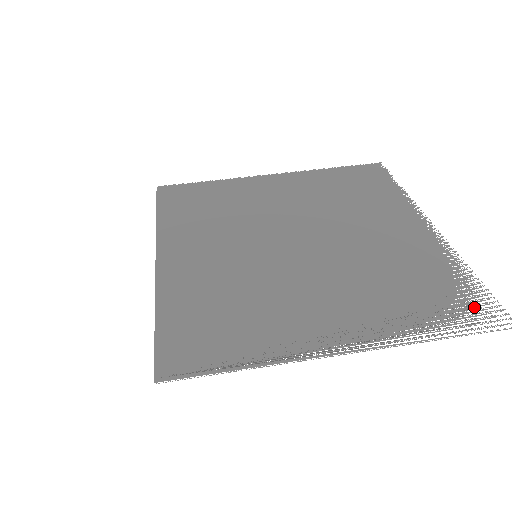
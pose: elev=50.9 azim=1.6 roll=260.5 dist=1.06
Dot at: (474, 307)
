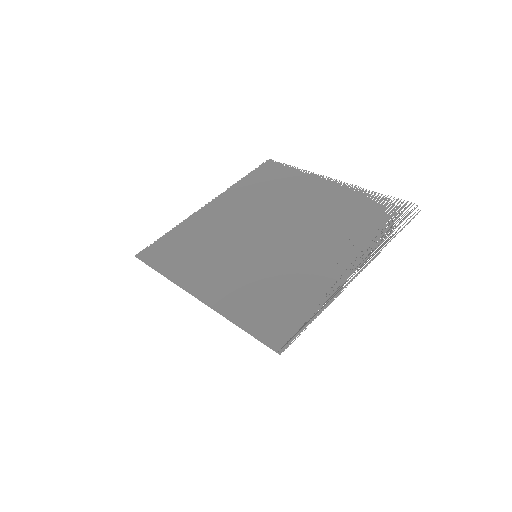
Dot at: (396, 210)
